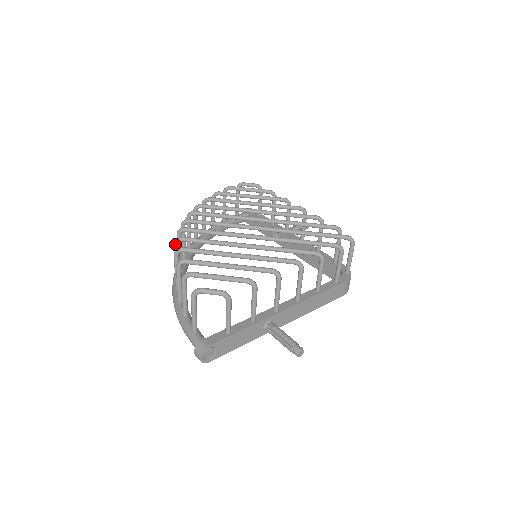
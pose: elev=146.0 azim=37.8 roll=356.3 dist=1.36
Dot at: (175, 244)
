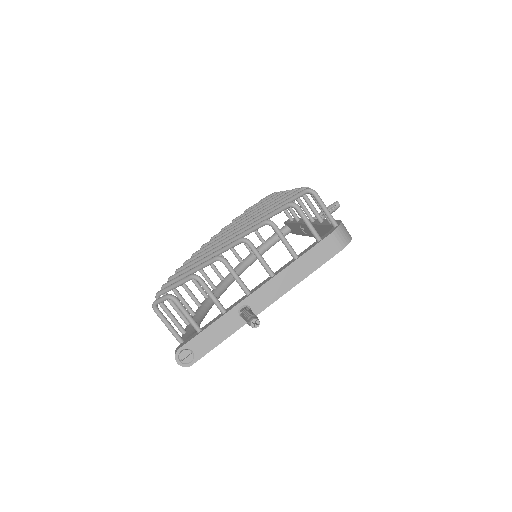
Dot at: occluded
